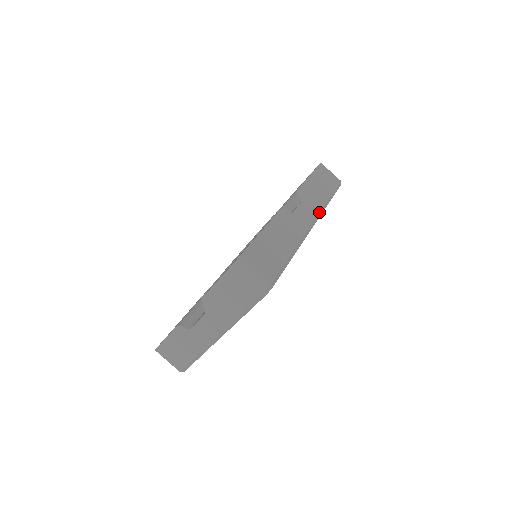
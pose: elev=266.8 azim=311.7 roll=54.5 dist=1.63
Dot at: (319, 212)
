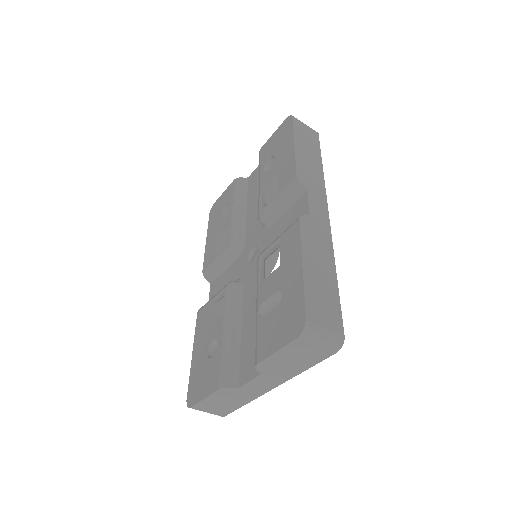
Dot at: (326, 195)
